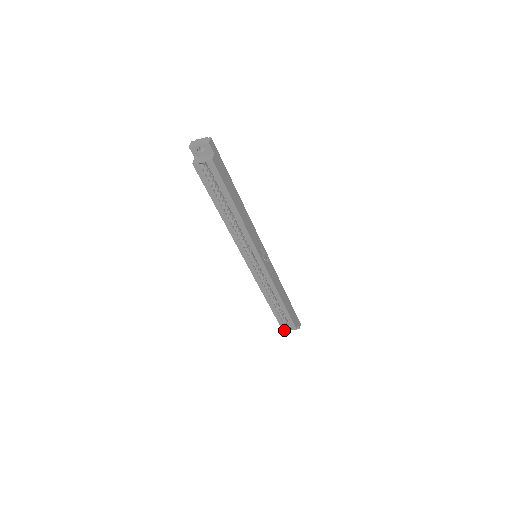
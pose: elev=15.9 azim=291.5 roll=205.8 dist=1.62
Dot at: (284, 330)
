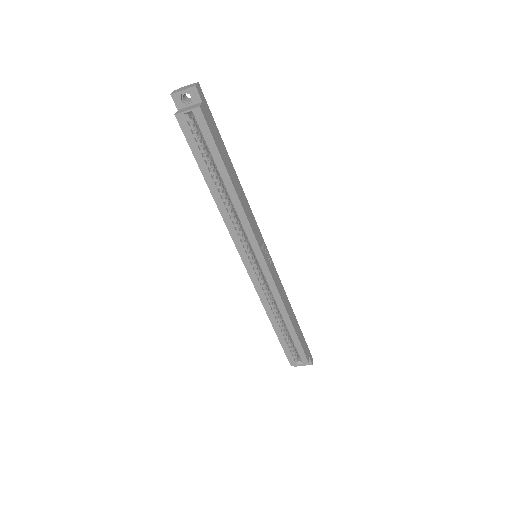
Dot at: (292, 365)
